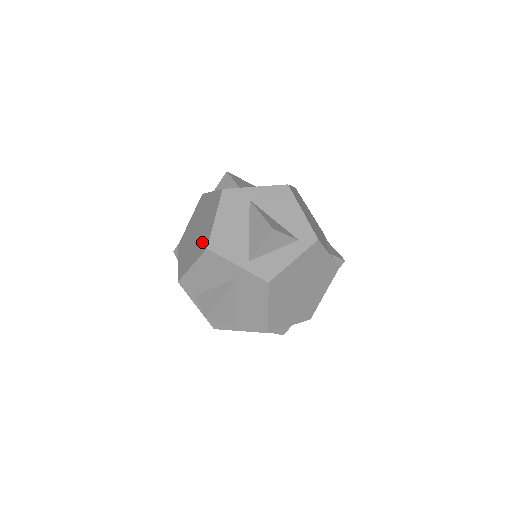
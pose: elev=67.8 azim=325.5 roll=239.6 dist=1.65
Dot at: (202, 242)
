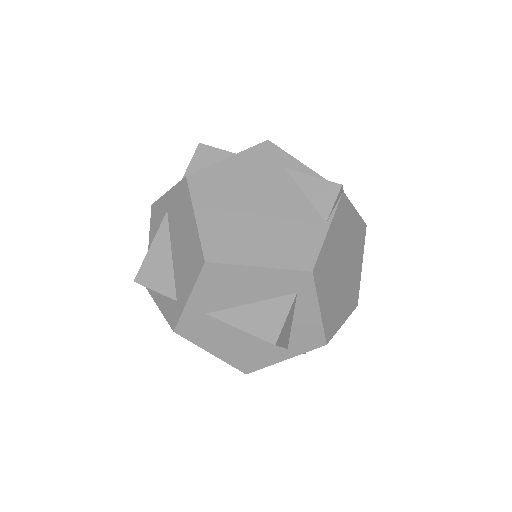
Dot at: occluded
